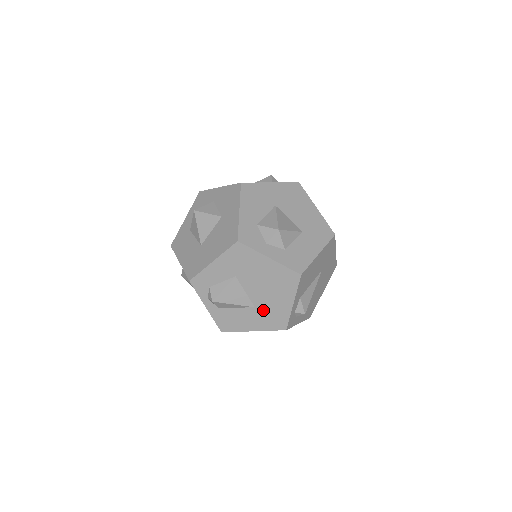
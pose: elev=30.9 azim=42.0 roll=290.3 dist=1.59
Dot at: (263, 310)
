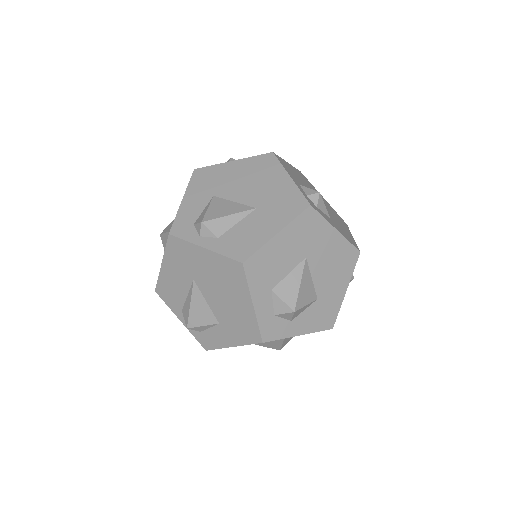
Dot at: (267, 205)
